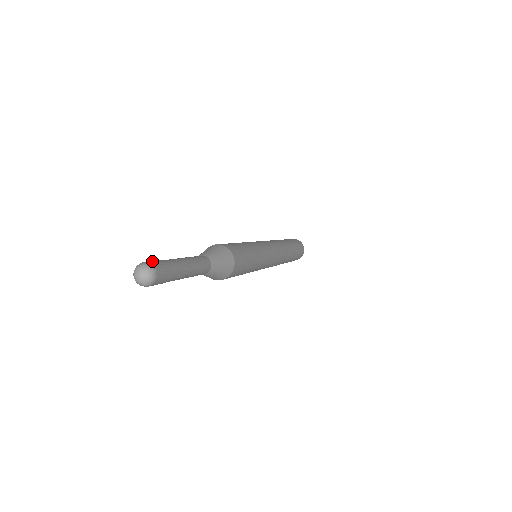
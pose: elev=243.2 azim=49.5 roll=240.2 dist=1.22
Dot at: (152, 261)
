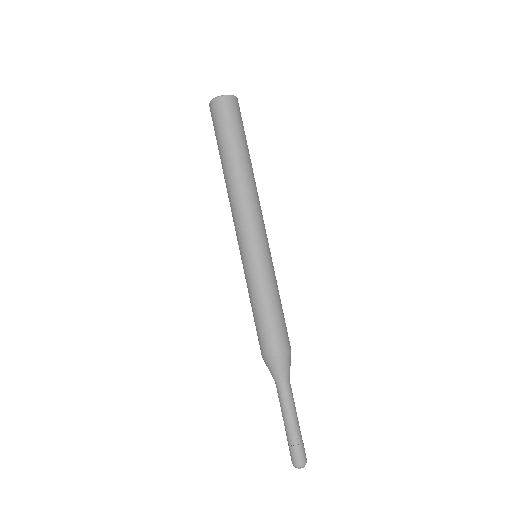
Dot at: (298, 458)
